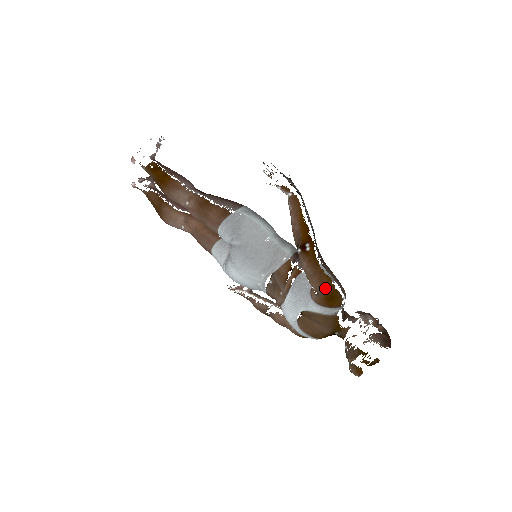
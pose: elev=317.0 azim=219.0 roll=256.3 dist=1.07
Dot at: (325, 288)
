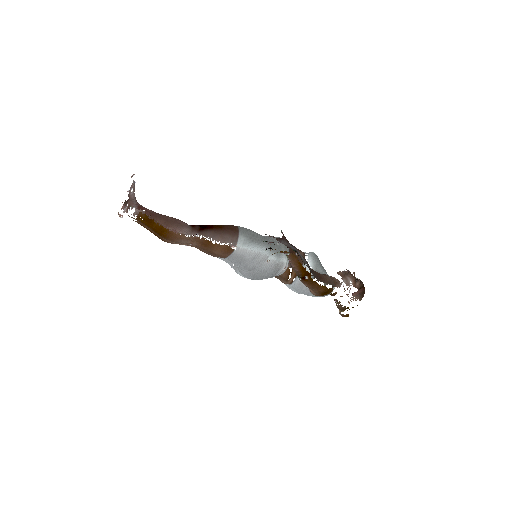
Dot at: (321, 292)
